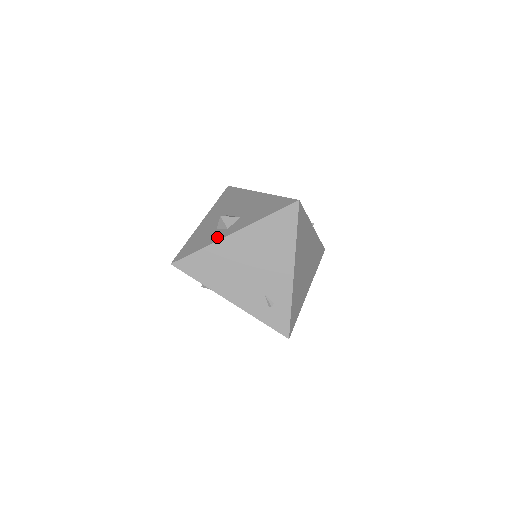
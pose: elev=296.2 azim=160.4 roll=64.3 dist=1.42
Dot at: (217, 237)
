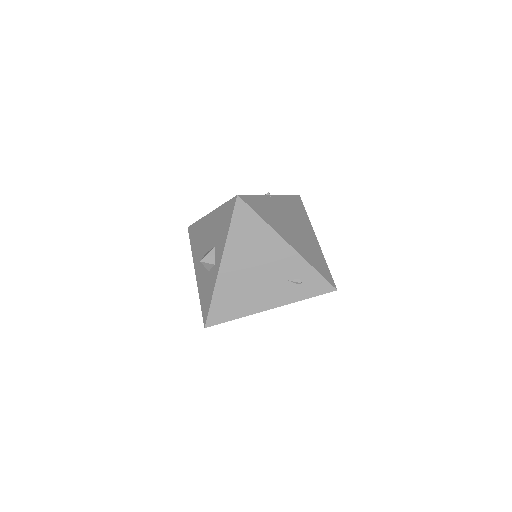
Dot at: (214, 278)
